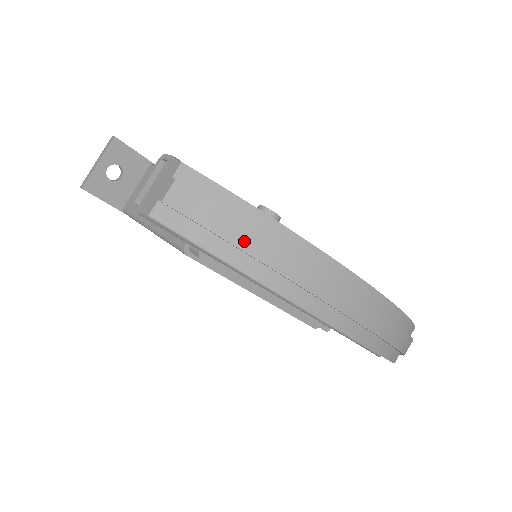
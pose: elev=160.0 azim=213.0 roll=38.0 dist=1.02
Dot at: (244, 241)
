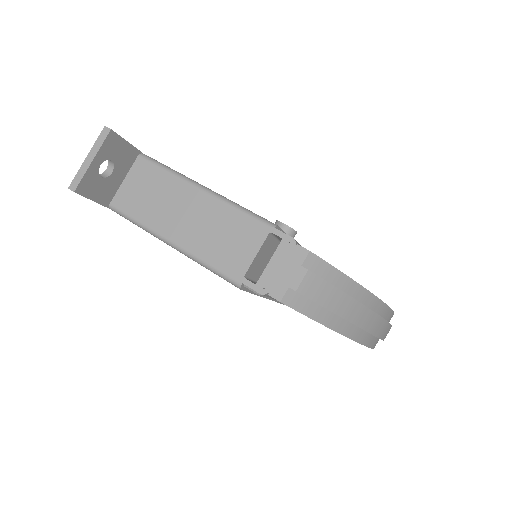
Dot at: (349, 313)
